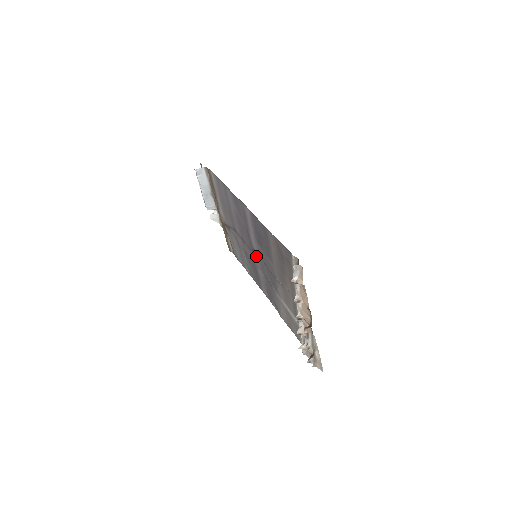
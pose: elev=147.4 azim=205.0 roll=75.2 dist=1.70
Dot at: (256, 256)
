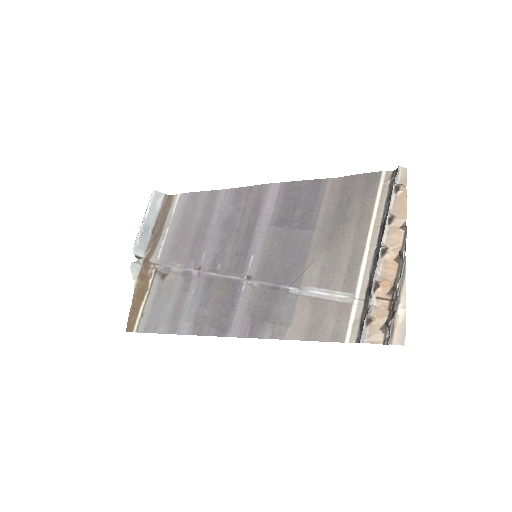
Dot at: (255, 257)
